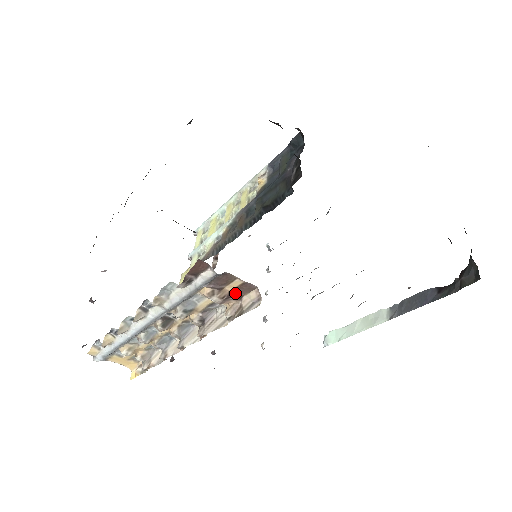
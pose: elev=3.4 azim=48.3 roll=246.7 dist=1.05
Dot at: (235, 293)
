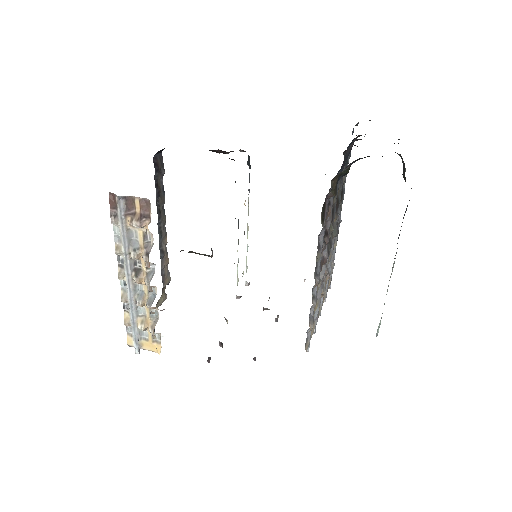
Dot at: (143, 213)
